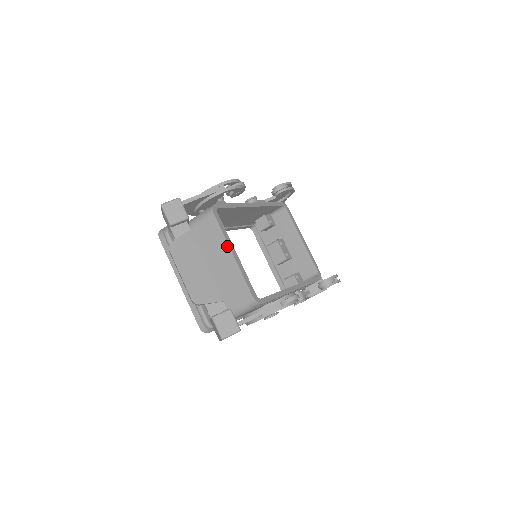
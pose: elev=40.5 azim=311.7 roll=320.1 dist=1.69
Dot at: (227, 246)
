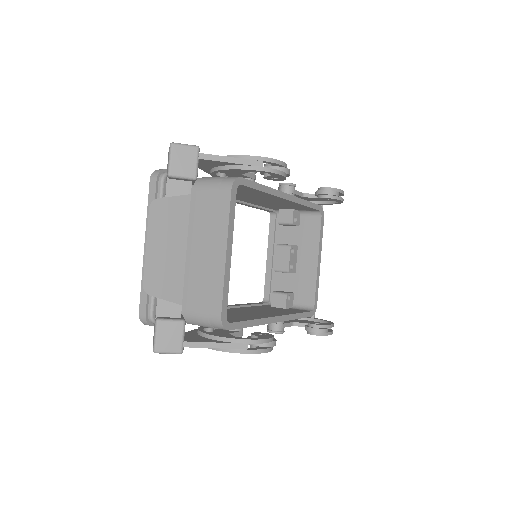
Dot at: (225, 239)
